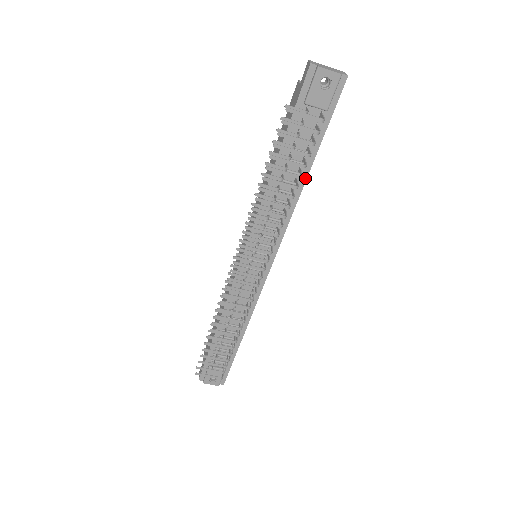
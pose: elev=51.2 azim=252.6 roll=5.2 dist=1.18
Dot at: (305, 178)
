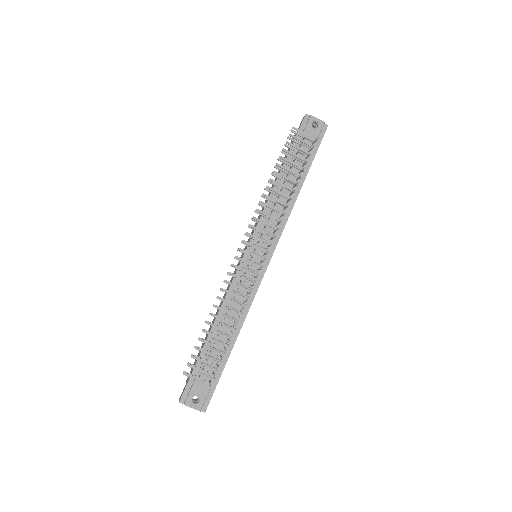
Dot at: (300, 188)
